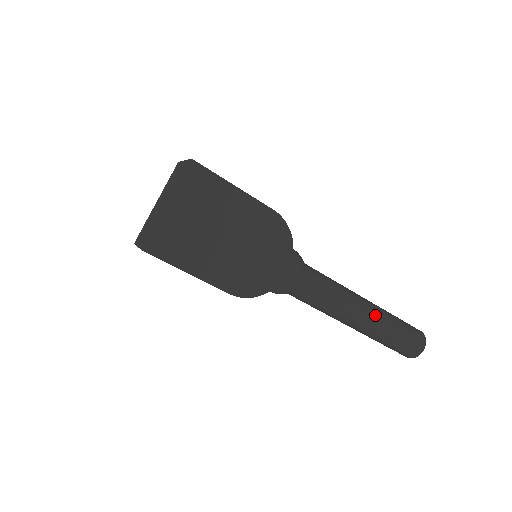
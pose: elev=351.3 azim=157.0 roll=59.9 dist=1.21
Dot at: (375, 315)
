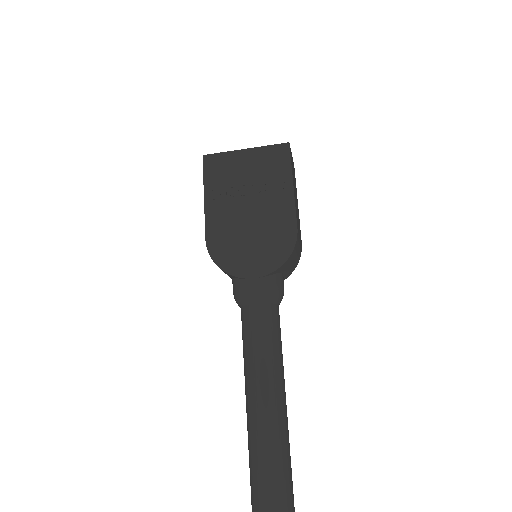
Dot at: (272, 424)
